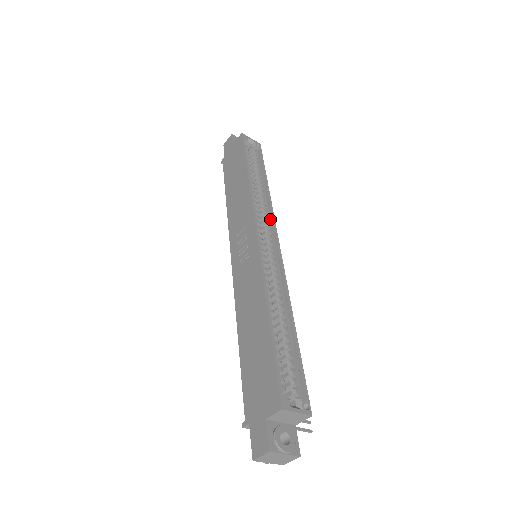
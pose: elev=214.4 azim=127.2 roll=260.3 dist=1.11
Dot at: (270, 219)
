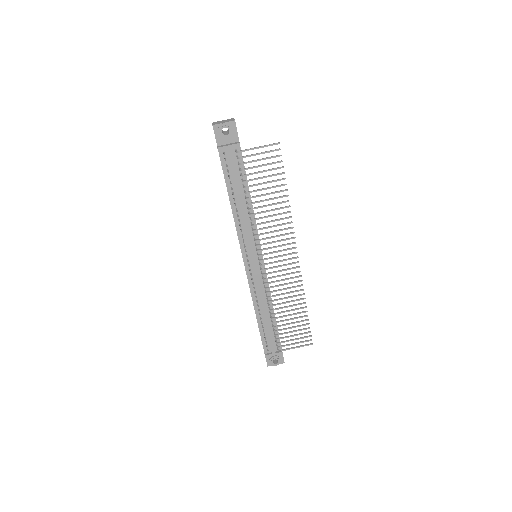
Dot at: occluded
